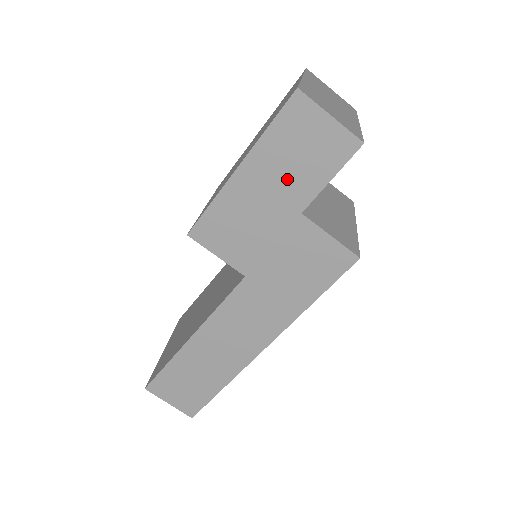
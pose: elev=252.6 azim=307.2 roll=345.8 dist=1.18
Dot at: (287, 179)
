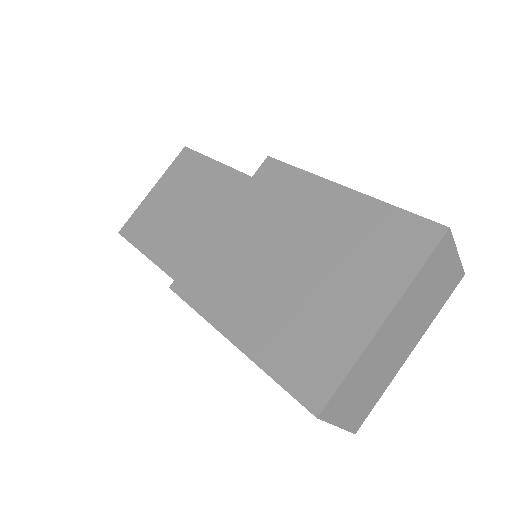
Dot at: occluded
